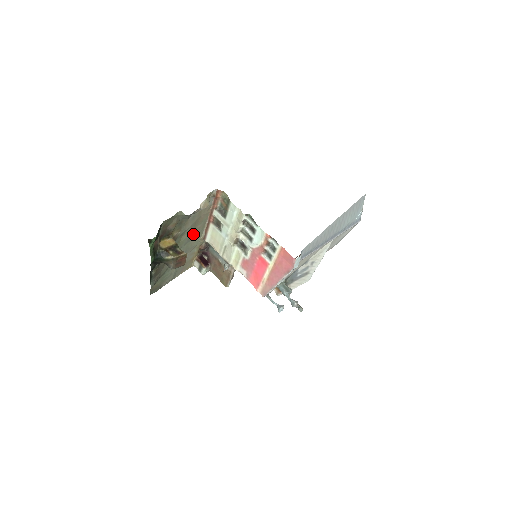
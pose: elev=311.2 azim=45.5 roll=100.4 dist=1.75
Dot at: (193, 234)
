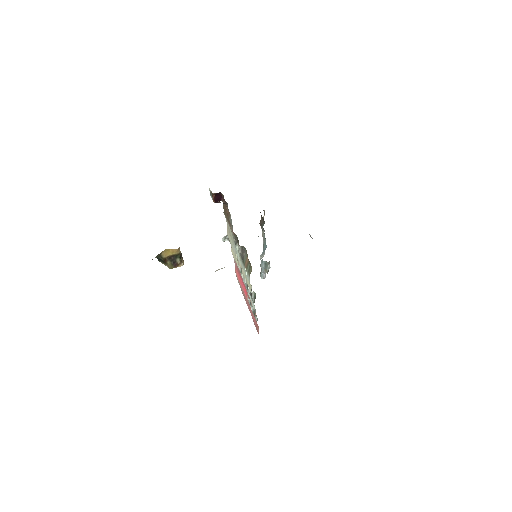
Dot at: occluded
